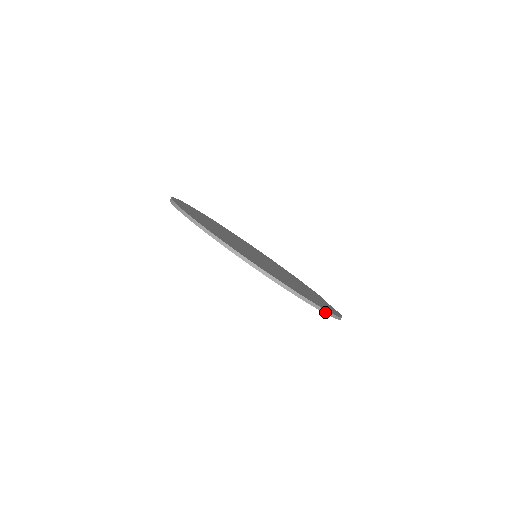
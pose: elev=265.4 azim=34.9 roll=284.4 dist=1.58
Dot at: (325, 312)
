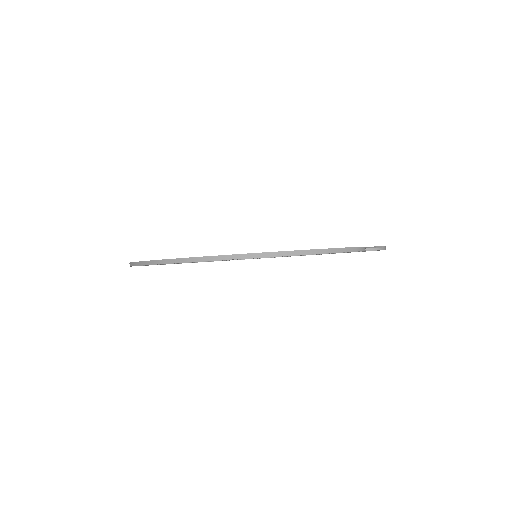
Dot at: (254, 256)
